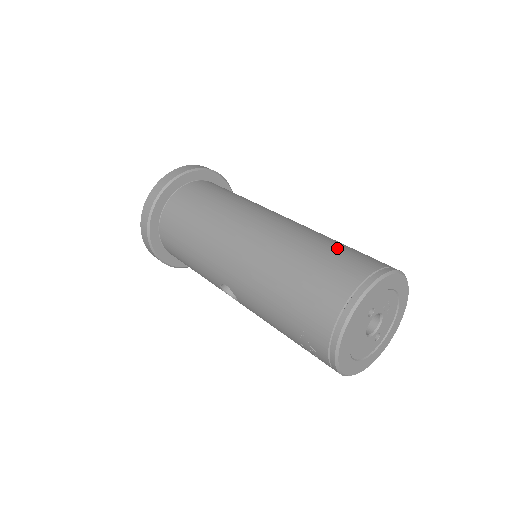
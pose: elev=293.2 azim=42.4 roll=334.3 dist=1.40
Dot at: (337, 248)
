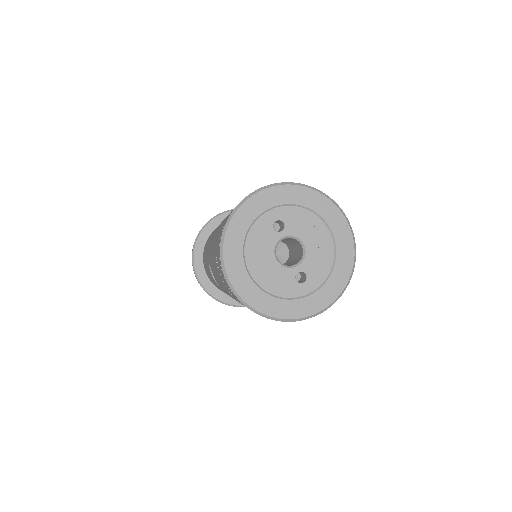
Dot at: occluded
